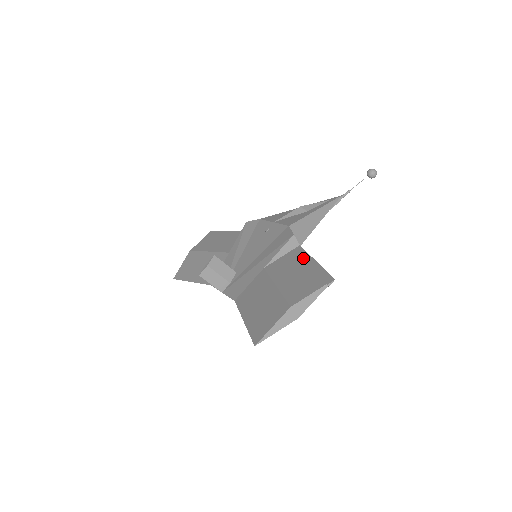
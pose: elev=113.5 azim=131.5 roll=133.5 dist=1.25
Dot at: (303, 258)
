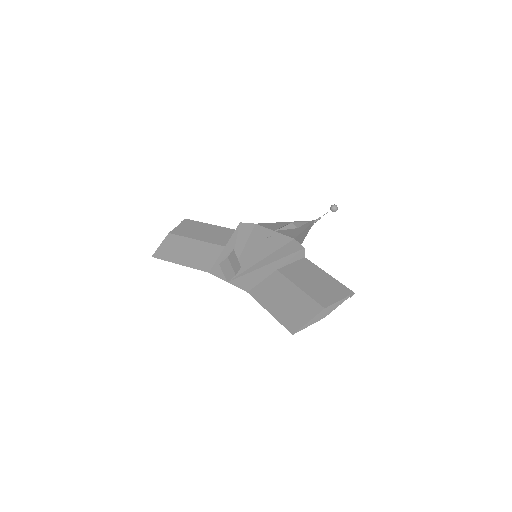
Dot at: (315, 269)
